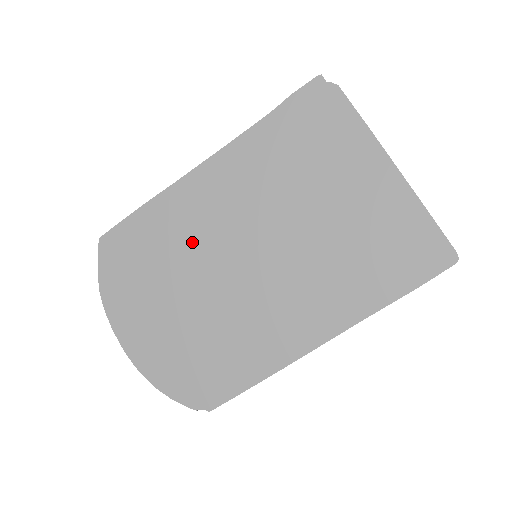
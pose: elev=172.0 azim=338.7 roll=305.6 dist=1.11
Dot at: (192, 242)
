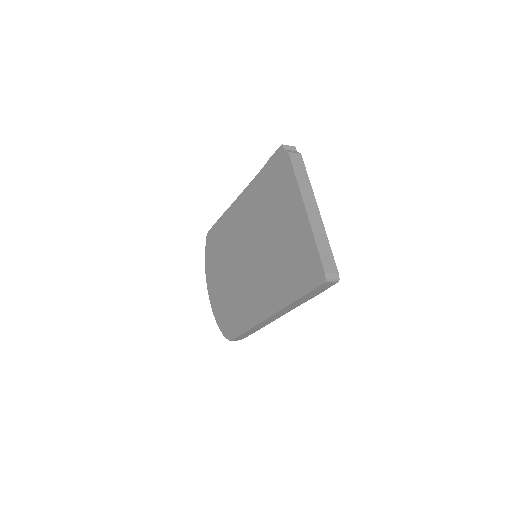
Dot at: (232, 242)
